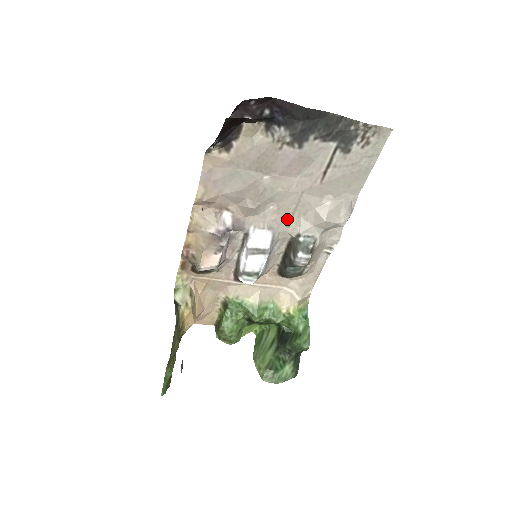
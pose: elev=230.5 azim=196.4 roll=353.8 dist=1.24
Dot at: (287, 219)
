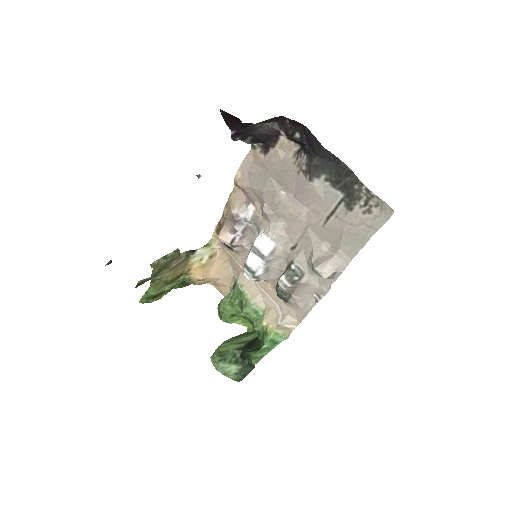
Dot at: (293, 243)
